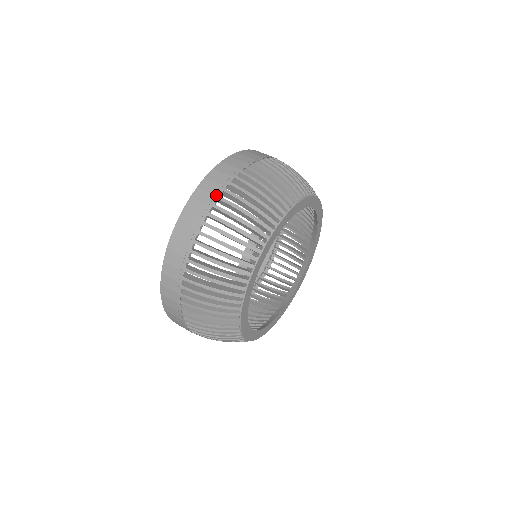
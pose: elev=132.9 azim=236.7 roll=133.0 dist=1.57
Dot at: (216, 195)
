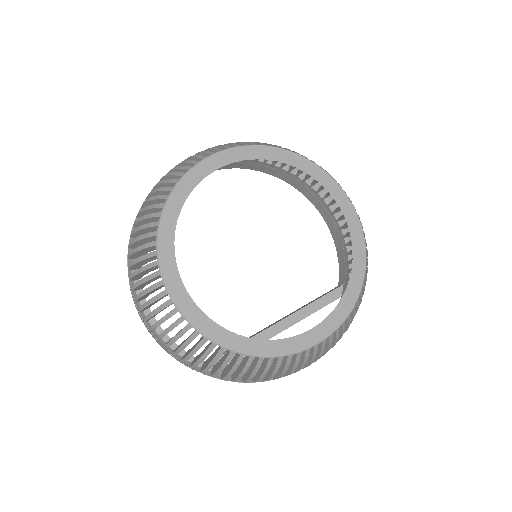
Dot at: occluded
